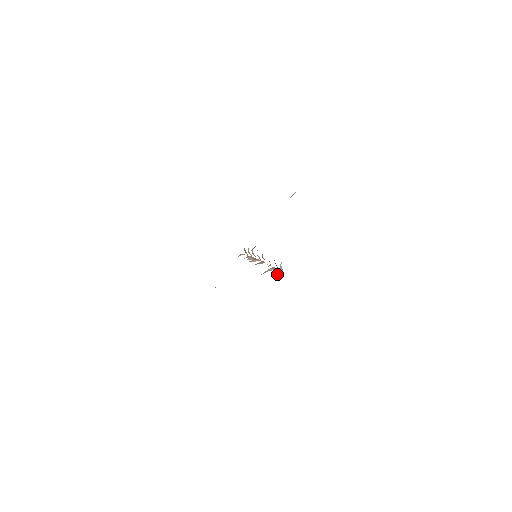
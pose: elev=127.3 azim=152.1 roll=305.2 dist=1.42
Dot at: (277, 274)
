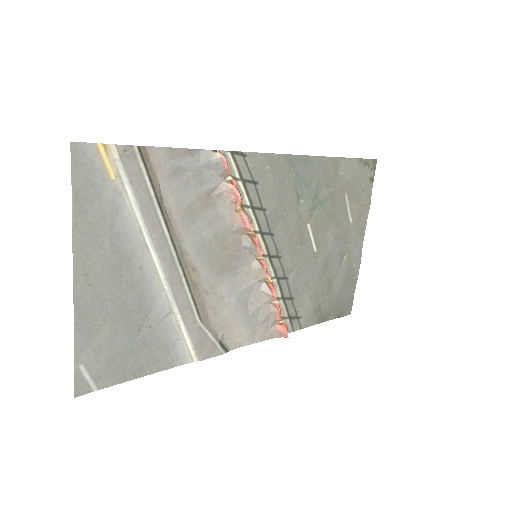
Dot at: (215, 158)
